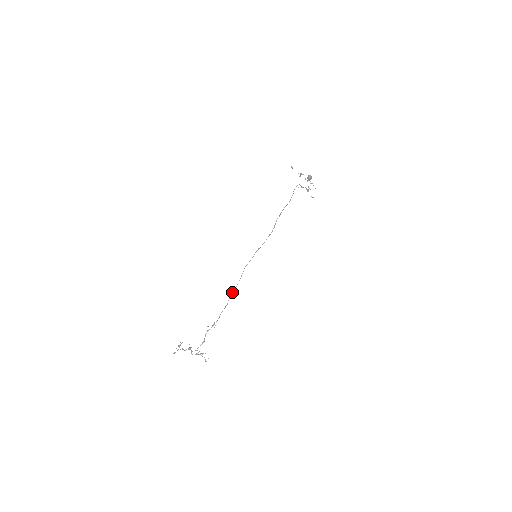
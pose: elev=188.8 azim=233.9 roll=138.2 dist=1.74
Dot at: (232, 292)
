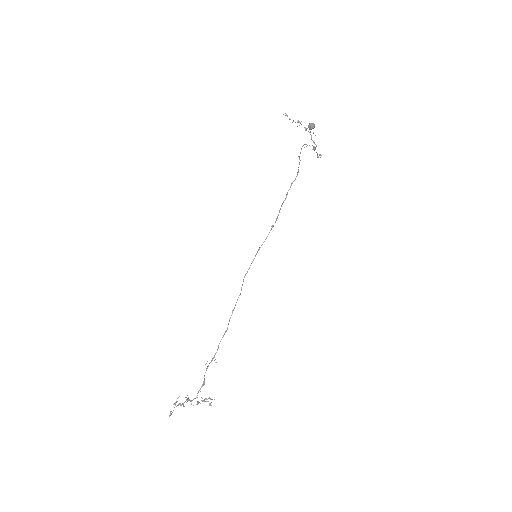
Dot at: occluded
